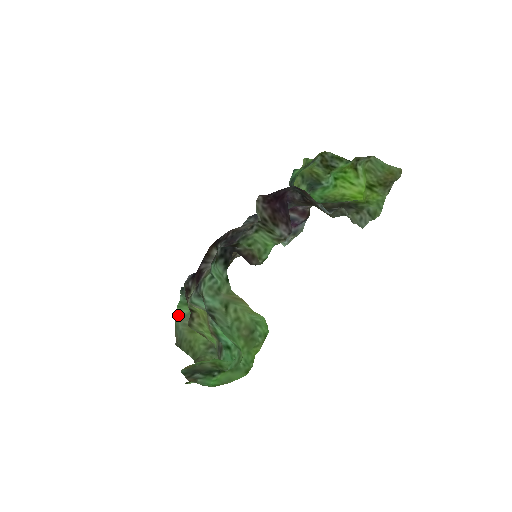
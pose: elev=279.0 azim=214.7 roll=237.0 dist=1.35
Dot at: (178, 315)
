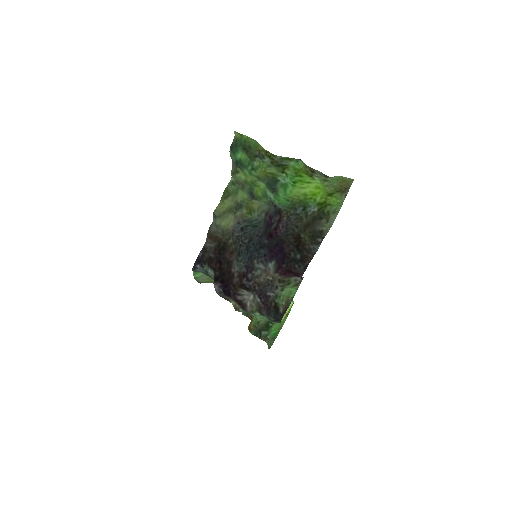
Dot at: (196, 278)
